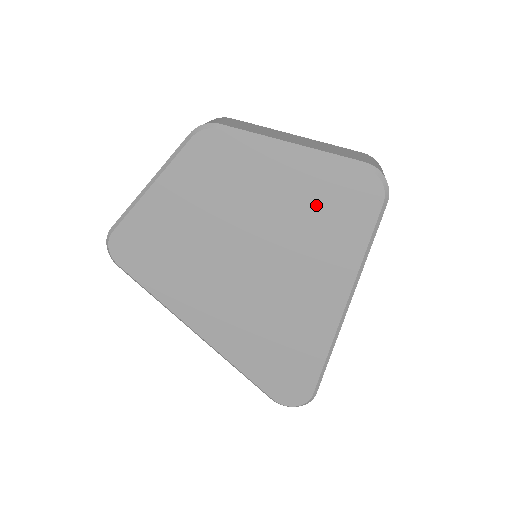
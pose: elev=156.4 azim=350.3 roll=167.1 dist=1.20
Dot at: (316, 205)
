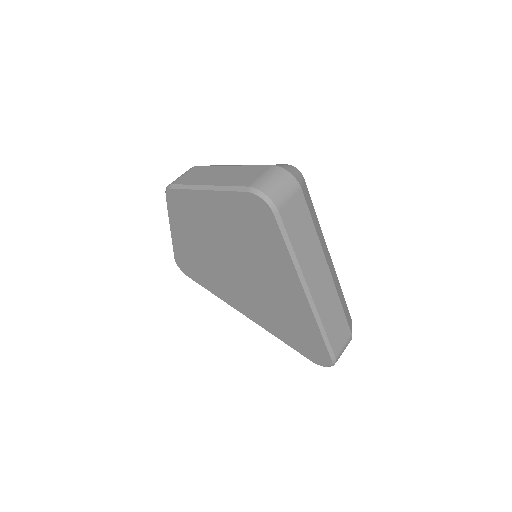
Dot at: (242, 224)
